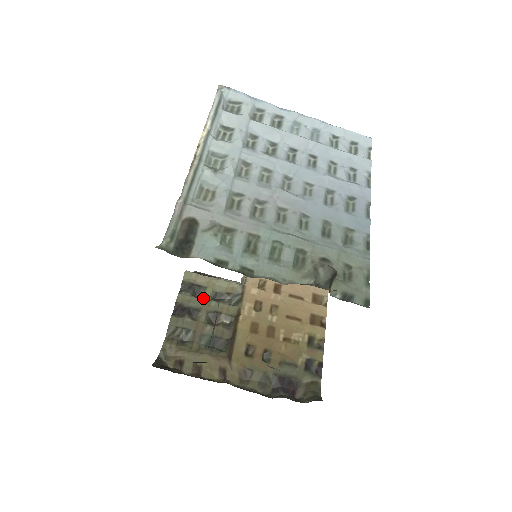
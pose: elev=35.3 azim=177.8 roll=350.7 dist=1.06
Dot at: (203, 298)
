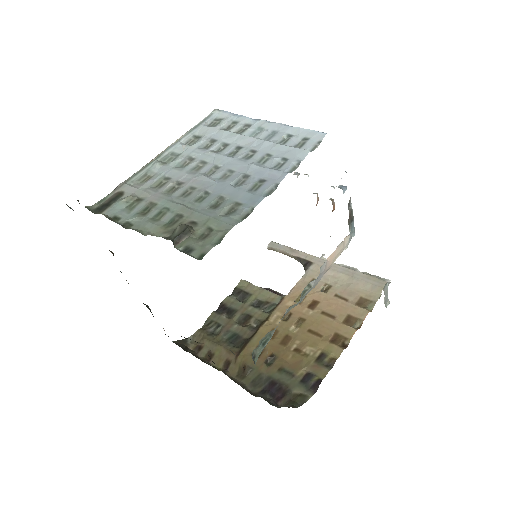
Dot at: (244, 302)
